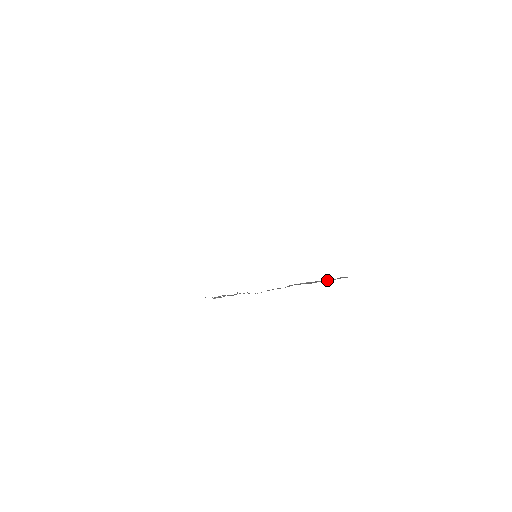
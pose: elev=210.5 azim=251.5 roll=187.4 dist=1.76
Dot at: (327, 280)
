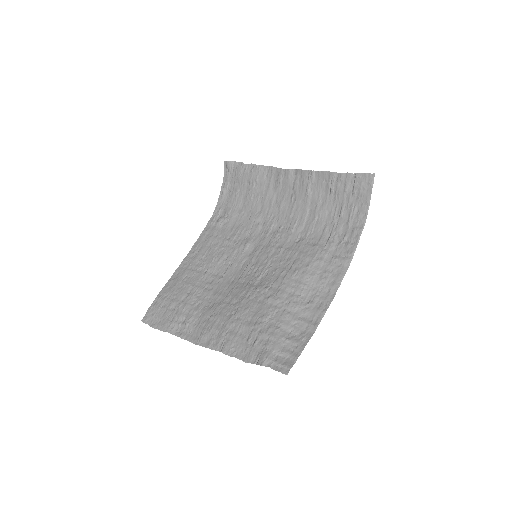
Dot at: (342, 194)
